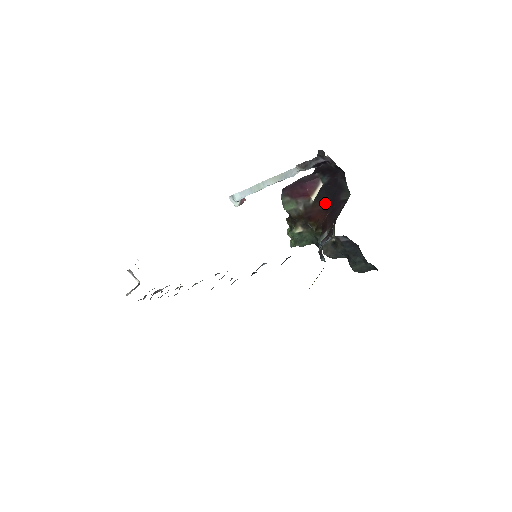
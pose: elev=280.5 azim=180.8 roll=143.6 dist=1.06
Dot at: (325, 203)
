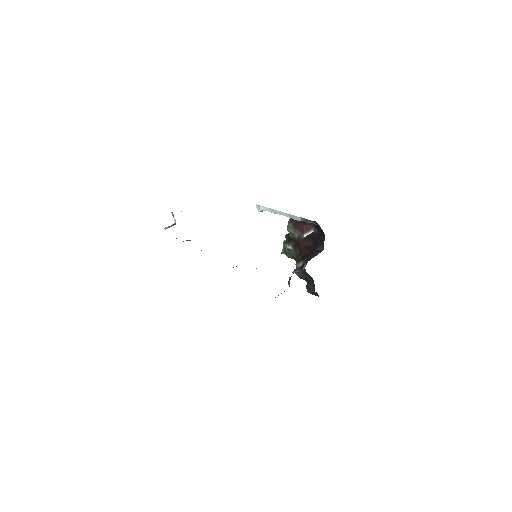
Dot at: (310, 244)
